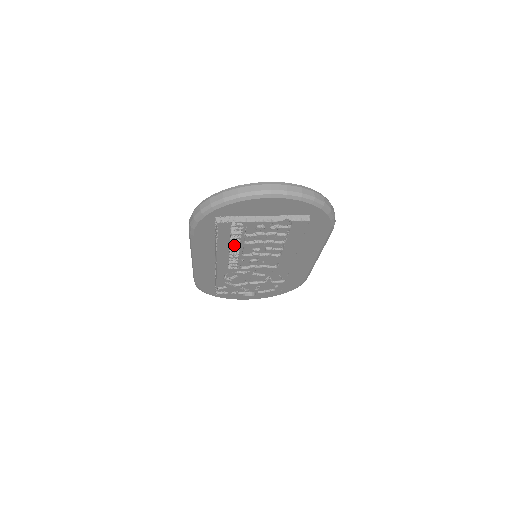
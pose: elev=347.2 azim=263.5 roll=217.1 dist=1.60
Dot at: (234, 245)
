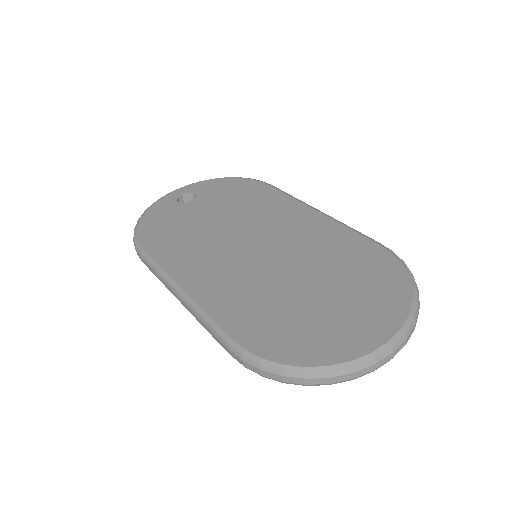
Dot at: occluded
